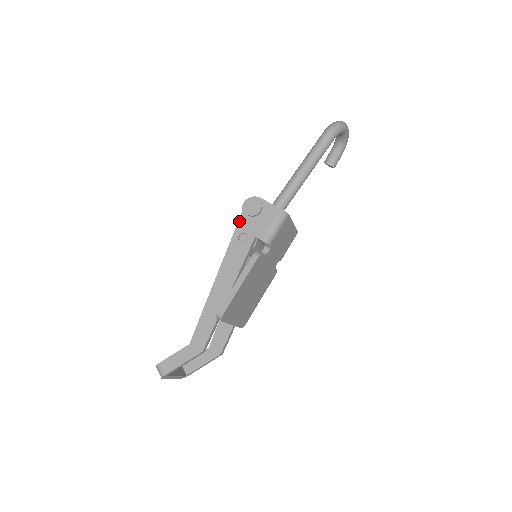
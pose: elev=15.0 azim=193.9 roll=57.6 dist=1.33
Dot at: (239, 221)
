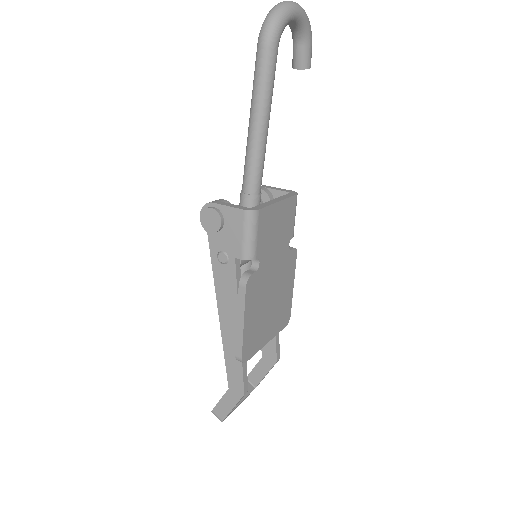
Dot at: (208, 238)
